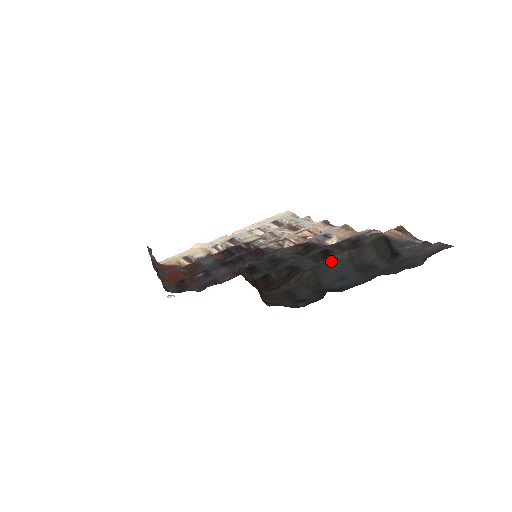
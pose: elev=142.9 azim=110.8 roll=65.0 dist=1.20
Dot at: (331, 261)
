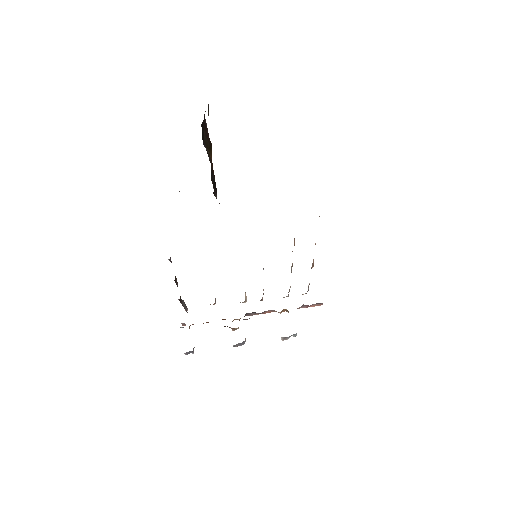
Dot at: occluded
